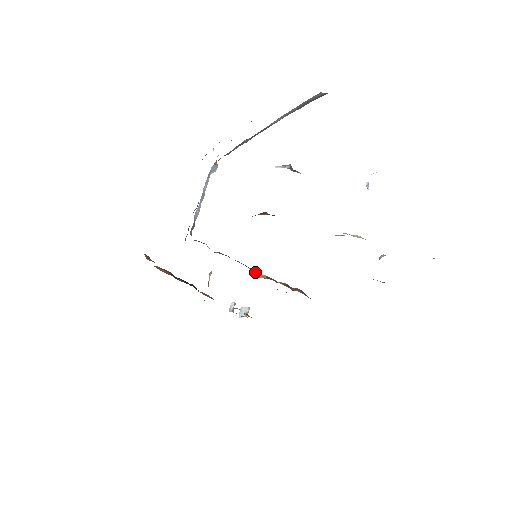
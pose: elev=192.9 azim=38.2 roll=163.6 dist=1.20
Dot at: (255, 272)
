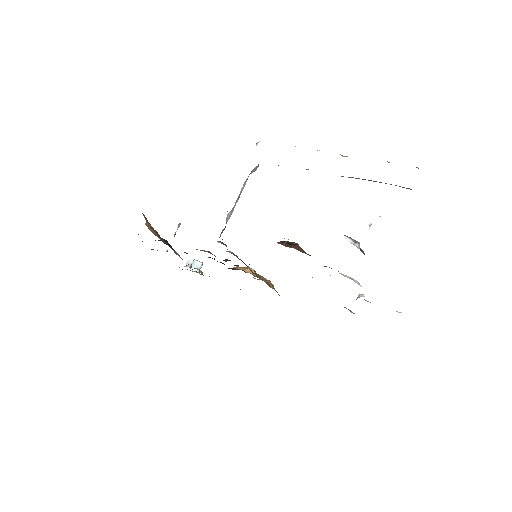
Dot at: (251, 271)
